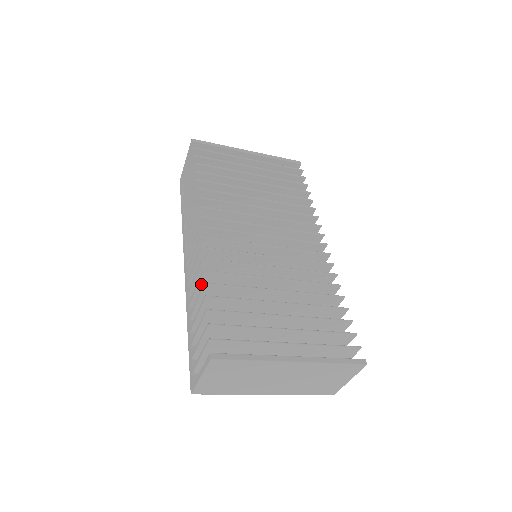
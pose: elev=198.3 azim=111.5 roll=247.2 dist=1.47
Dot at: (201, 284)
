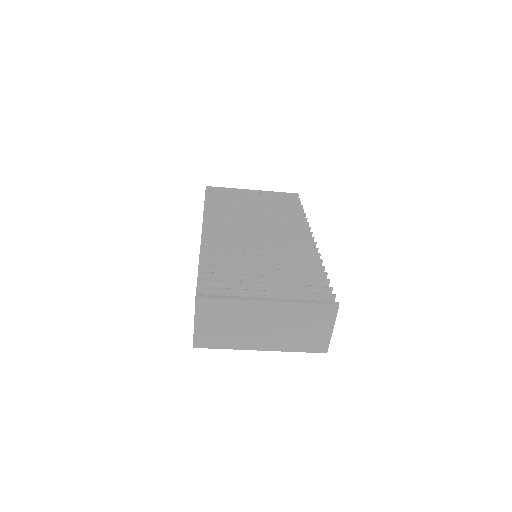
Dot at: occluded
